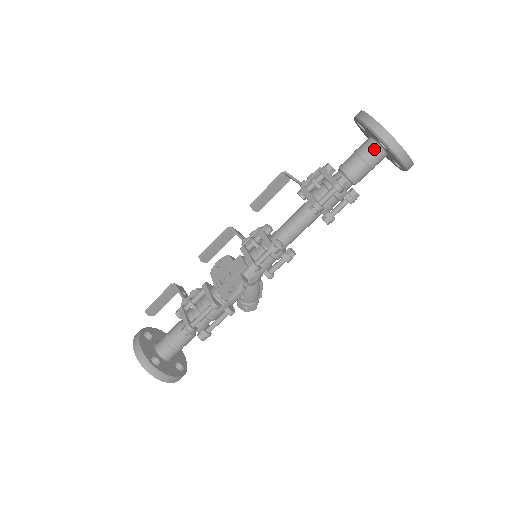
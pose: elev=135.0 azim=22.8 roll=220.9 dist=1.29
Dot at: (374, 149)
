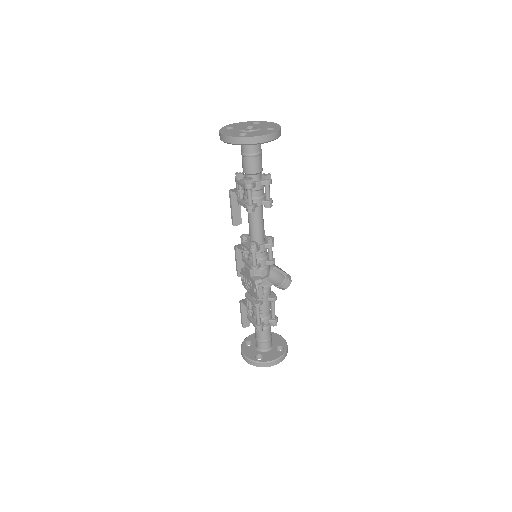
Dot at: (246, 145)
